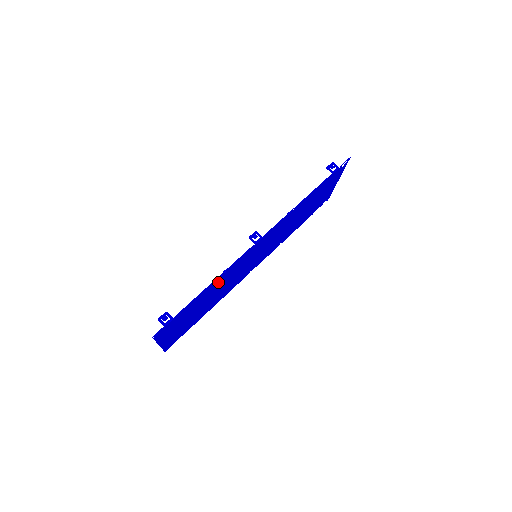
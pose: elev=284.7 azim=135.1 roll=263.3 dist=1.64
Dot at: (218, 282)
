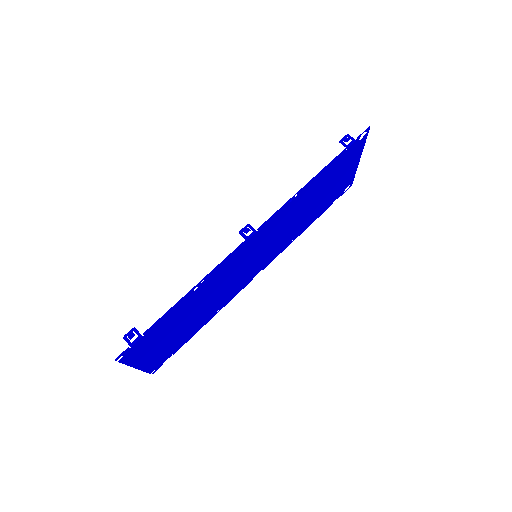
Dot at: (202, 289)
